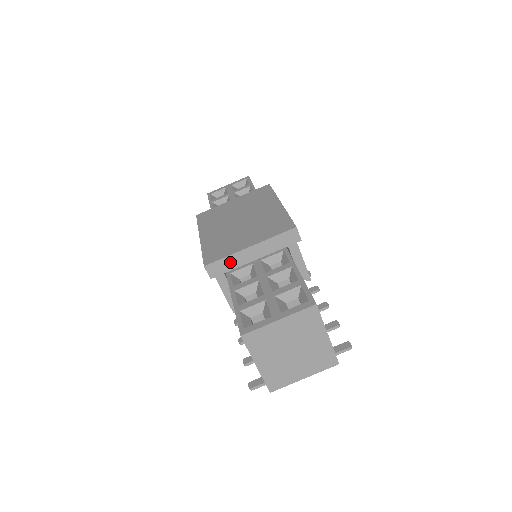
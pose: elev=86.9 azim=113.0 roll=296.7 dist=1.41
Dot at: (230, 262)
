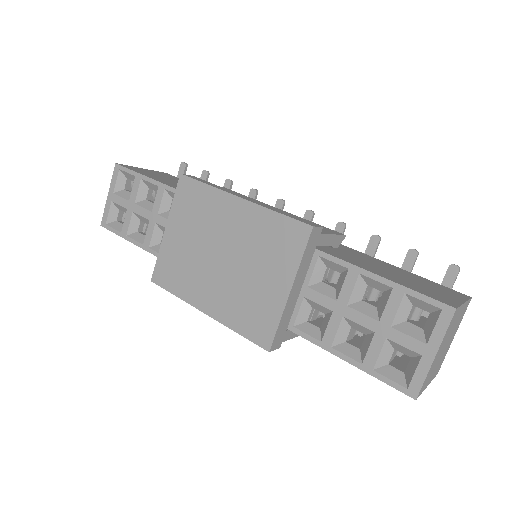
Dot at: (284, 320)
